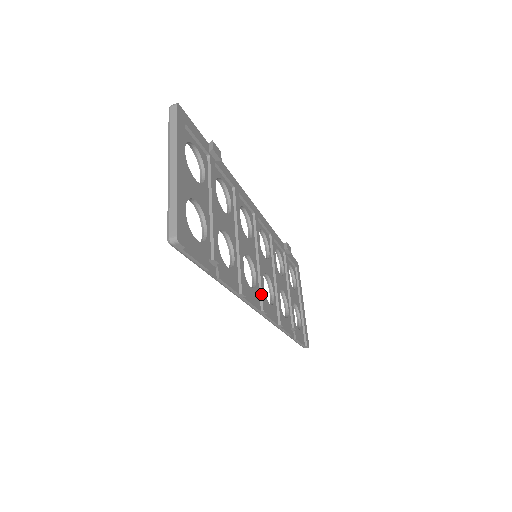
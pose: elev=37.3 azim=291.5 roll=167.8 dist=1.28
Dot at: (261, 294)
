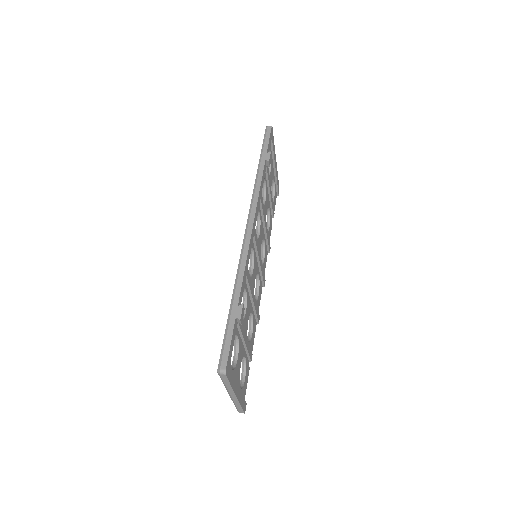
Dot at: (262, 280)
